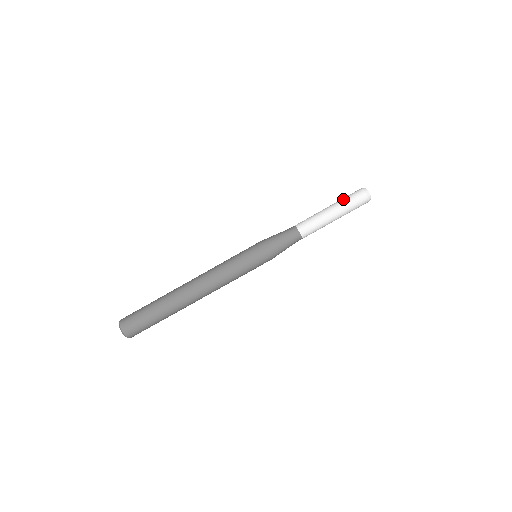
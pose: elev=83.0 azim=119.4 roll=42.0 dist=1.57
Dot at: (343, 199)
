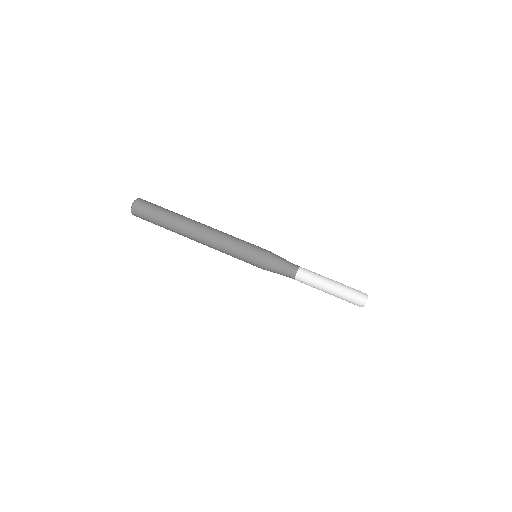
Dot at: (346, 287)
